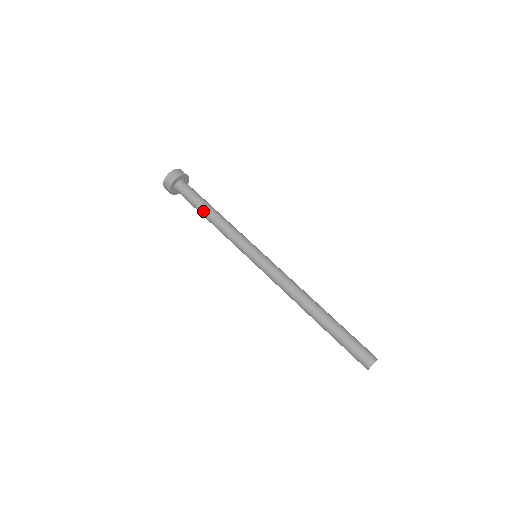
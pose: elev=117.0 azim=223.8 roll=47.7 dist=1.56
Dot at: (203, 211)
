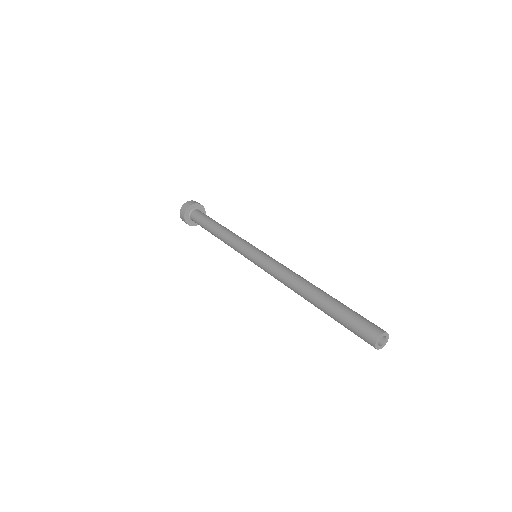
Dot at: (210, 231)
